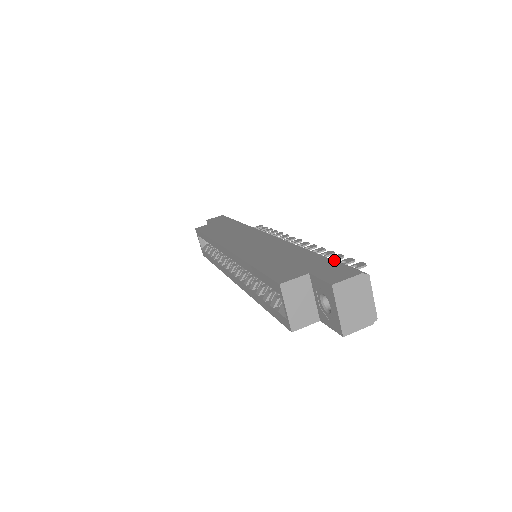
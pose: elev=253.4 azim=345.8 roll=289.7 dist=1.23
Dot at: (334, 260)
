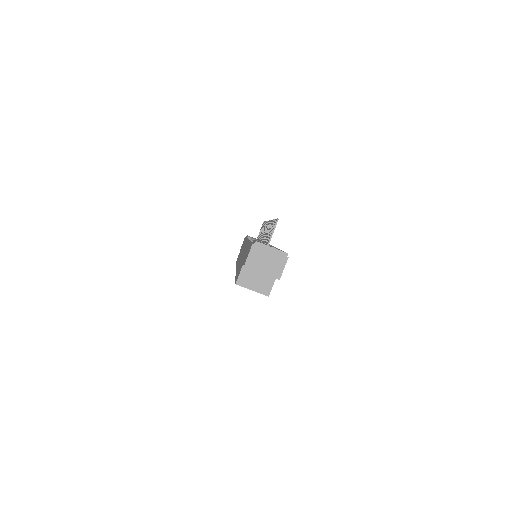
Dot at: occluded
